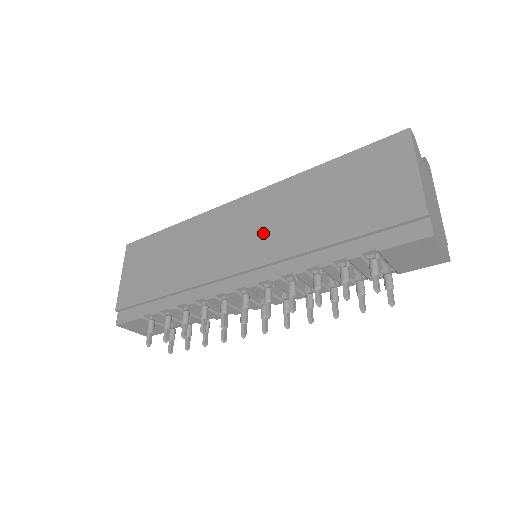
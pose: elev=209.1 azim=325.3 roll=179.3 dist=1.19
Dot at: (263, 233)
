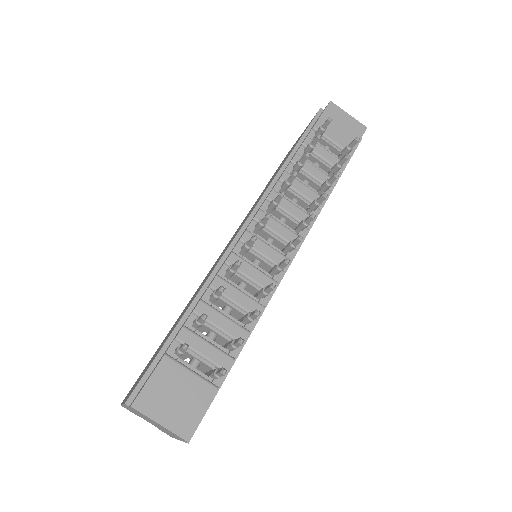
Dot at: occluded
